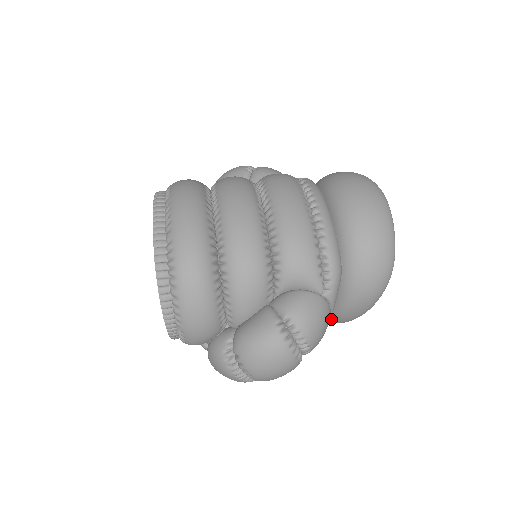
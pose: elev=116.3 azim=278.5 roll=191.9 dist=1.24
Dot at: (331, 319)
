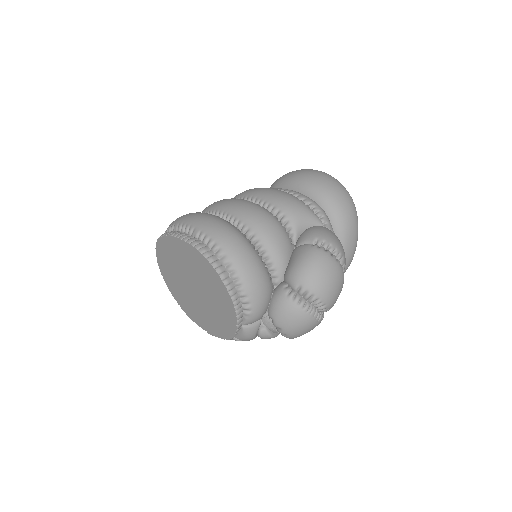
Dot at: occluded
